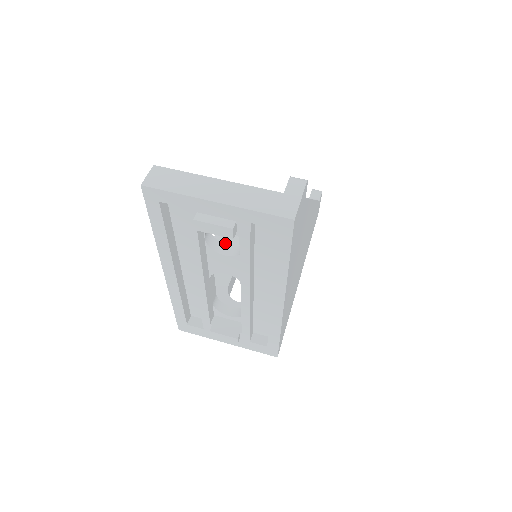
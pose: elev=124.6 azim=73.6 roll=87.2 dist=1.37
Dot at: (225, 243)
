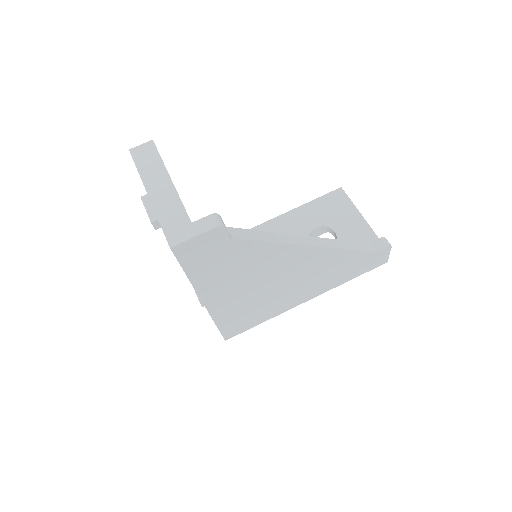
Dot at: (275, 229)
